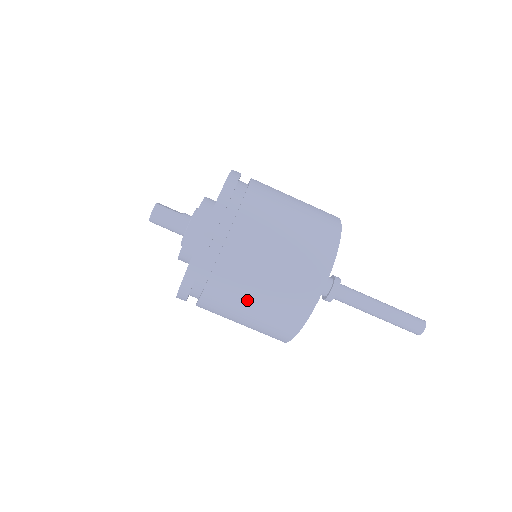
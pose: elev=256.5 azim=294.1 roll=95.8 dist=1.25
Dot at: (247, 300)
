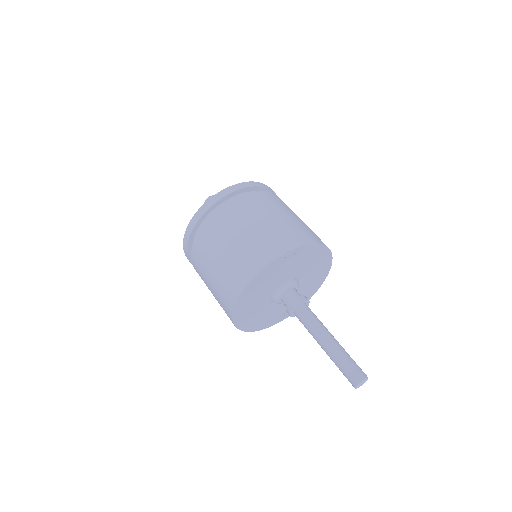
Dot at: (235, 233)
